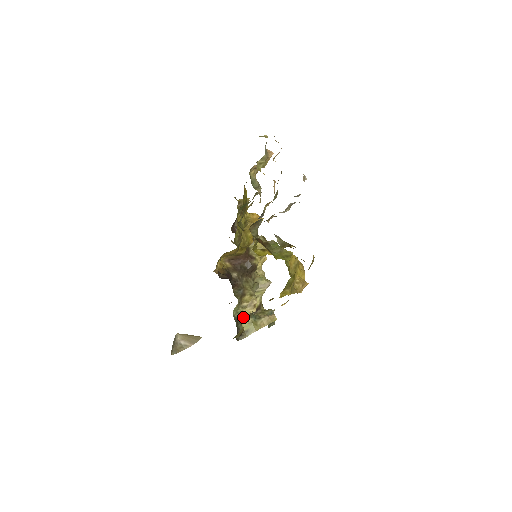
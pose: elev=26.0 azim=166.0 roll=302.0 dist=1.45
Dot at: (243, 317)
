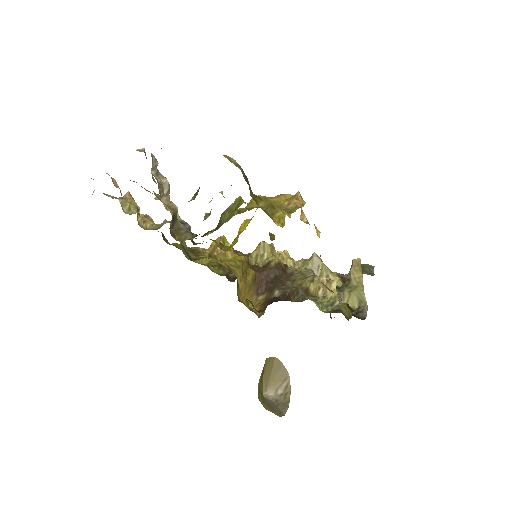
Dot at: (337, 301)
